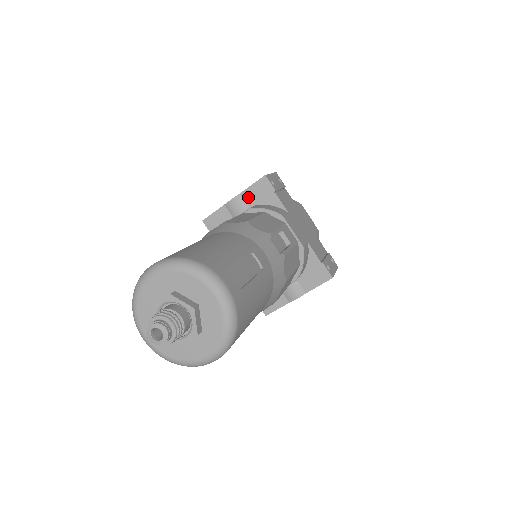
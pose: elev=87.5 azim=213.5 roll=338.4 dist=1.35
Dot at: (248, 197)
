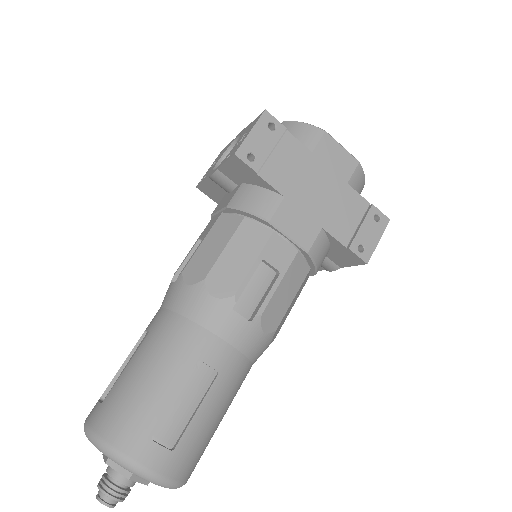
Dot at: (228, 174)
